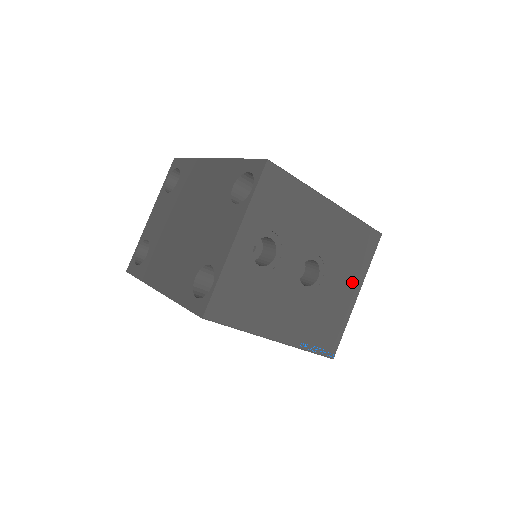
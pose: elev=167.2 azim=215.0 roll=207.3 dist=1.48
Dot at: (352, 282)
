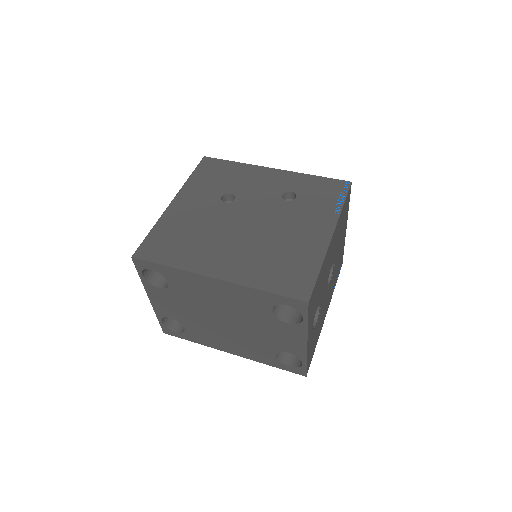
Dot at: (344, 230)
